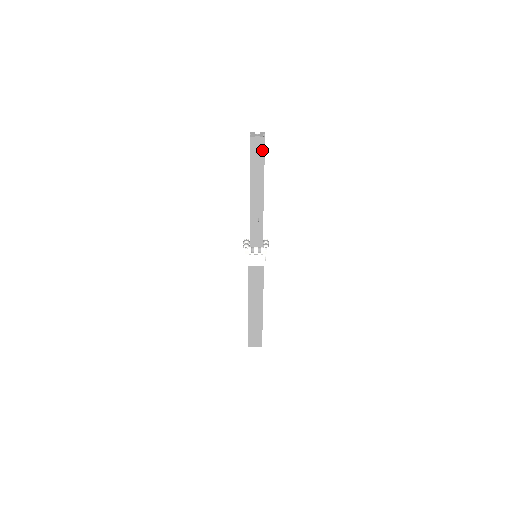
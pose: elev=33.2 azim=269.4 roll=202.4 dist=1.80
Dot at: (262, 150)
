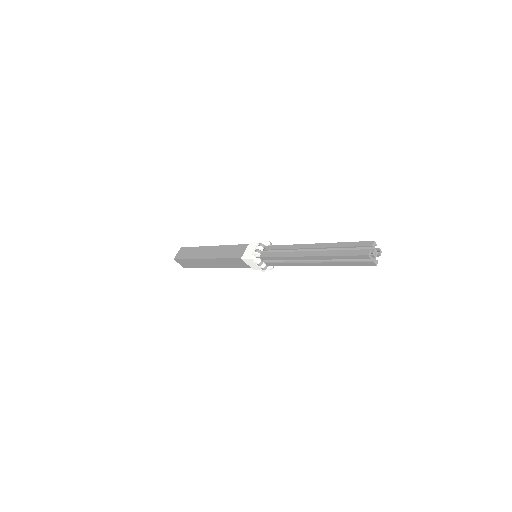
Dot at: (362, 264)
